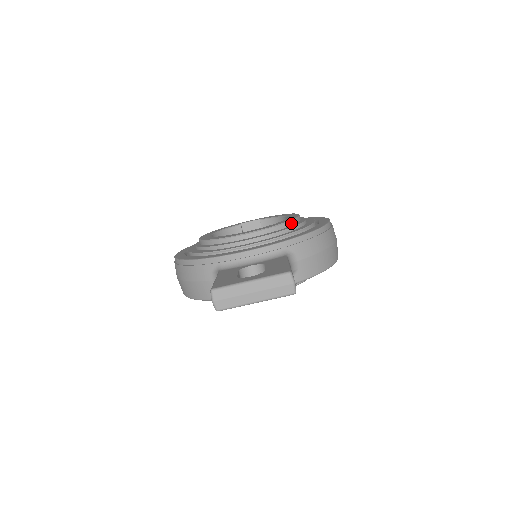
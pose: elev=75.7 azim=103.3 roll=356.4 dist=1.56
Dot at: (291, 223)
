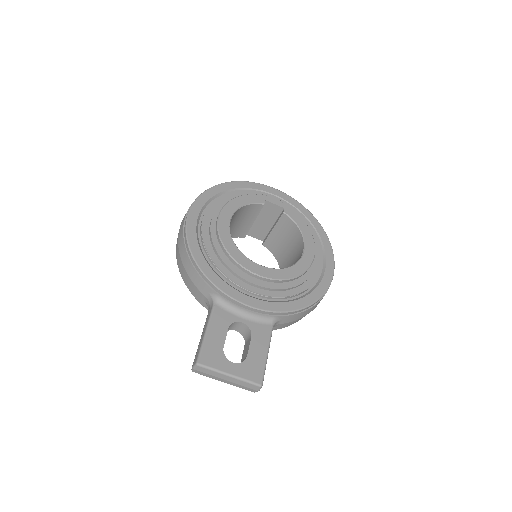
Dot at: (300, 276)
